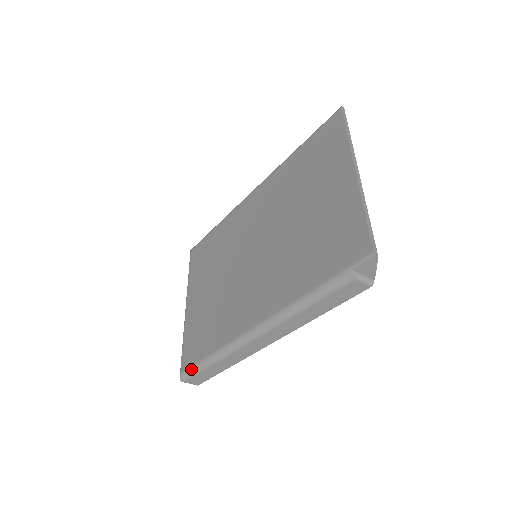
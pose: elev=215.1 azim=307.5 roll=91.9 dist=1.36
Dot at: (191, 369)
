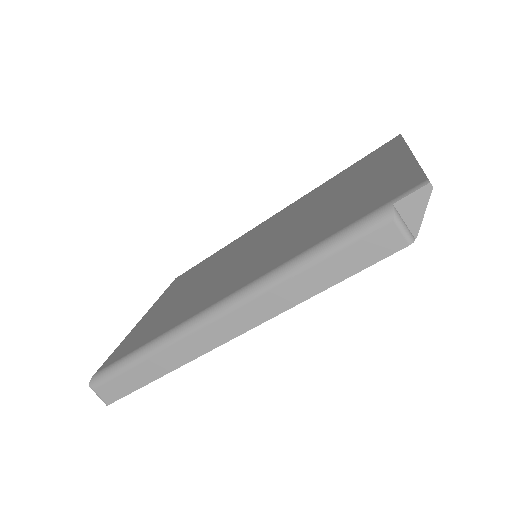
Dot at: (112, 365)
